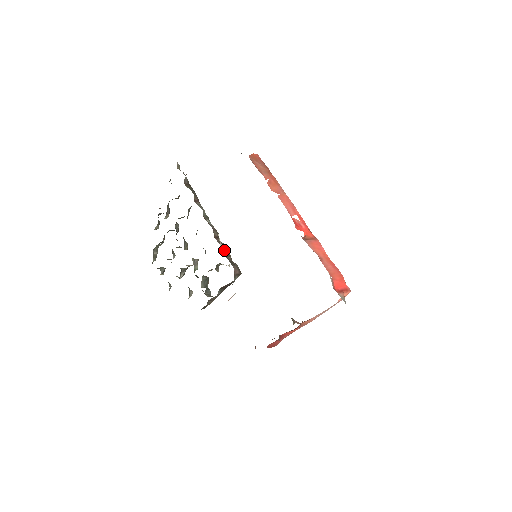
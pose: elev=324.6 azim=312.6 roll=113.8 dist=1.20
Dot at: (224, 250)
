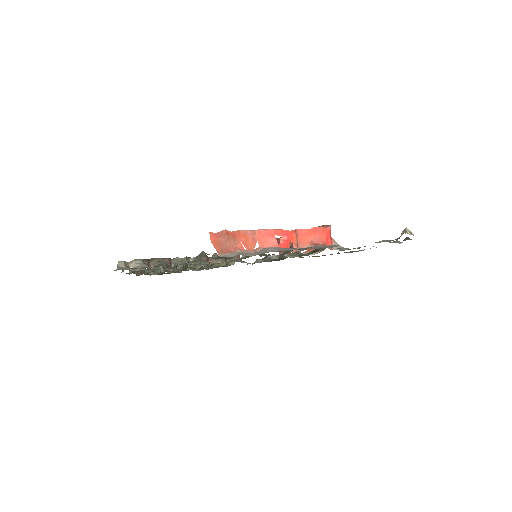
Dot at: (221, 259)
